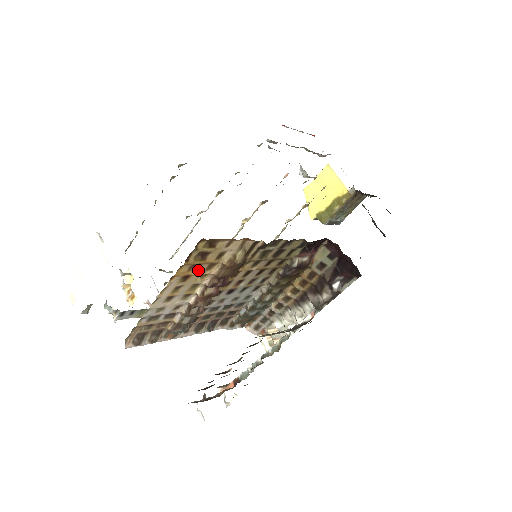
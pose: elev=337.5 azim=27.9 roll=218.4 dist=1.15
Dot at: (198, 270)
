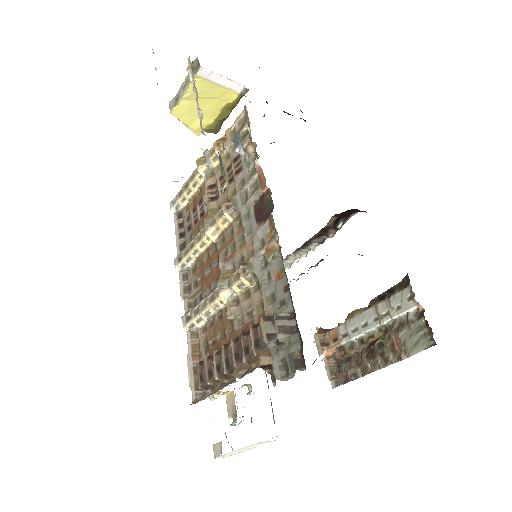
Dot at: occluded
